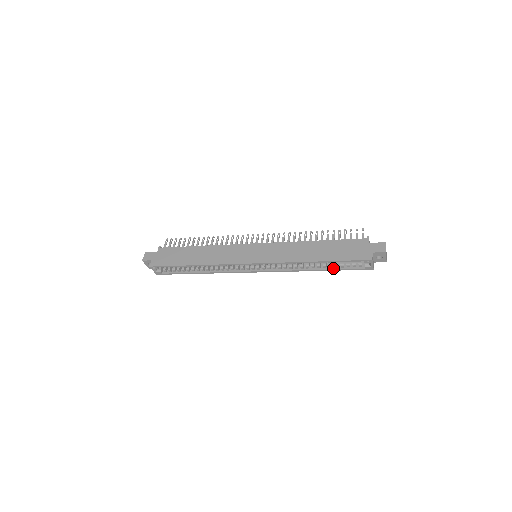
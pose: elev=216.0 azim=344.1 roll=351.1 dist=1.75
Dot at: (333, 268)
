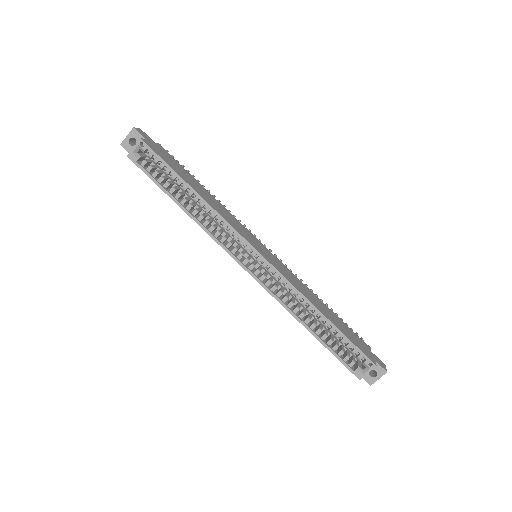
Dot at: (325, 341)
